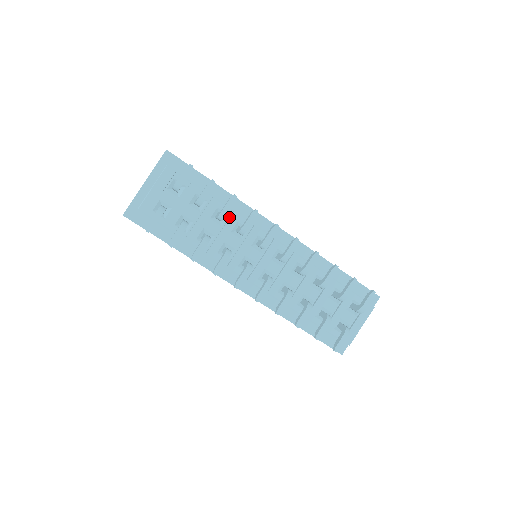
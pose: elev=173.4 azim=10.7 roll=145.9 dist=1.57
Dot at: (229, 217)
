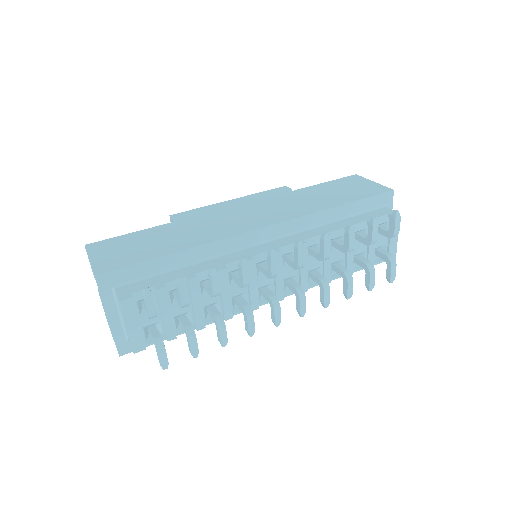
Dot at: occluded
